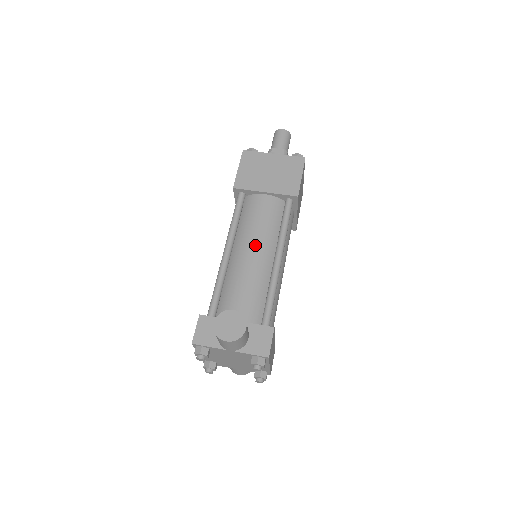
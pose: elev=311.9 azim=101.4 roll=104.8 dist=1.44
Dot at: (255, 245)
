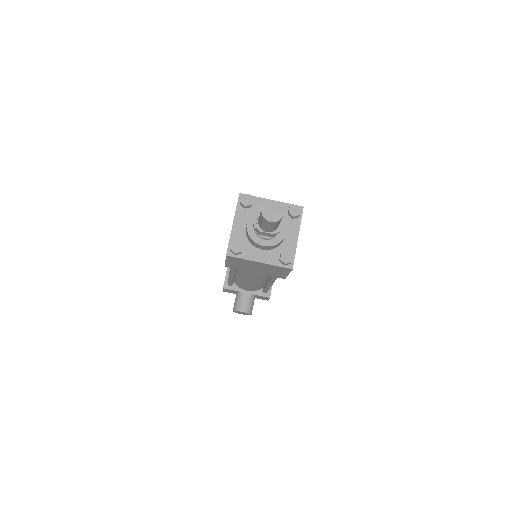
Dot at: occluded
